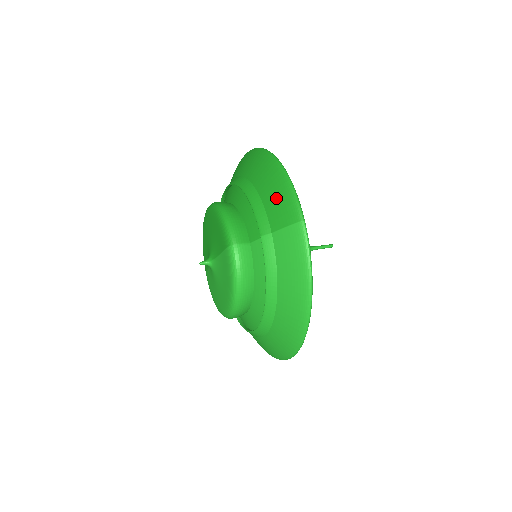
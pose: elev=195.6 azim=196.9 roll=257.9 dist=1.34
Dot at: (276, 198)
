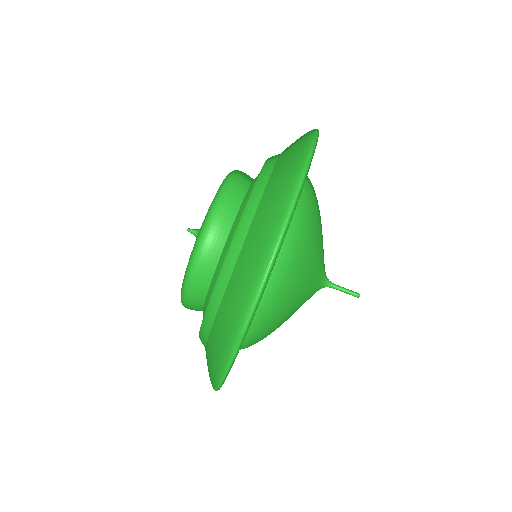
Dot at: occluded
